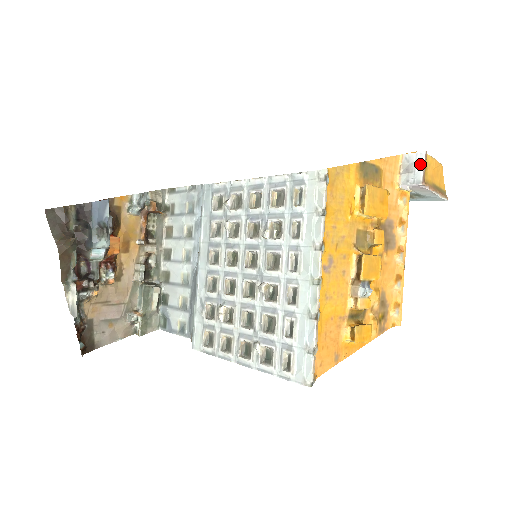
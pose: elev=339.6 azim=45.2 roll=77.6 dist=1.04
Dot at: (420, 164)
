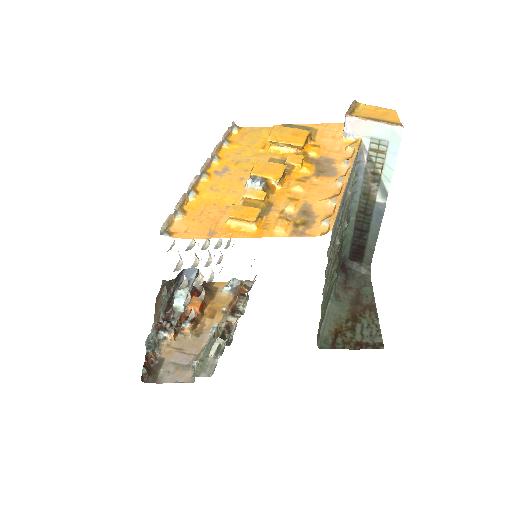
Dot at: occluded
